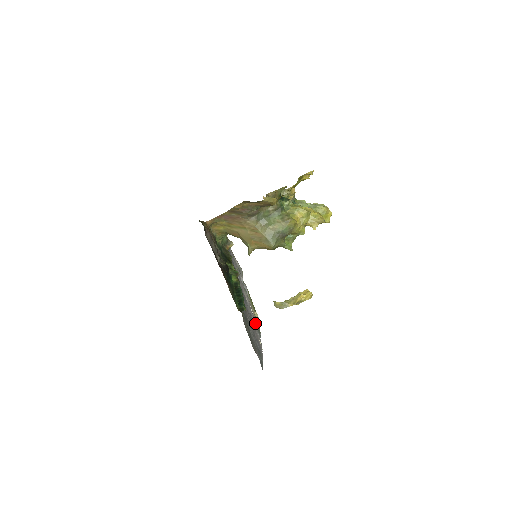
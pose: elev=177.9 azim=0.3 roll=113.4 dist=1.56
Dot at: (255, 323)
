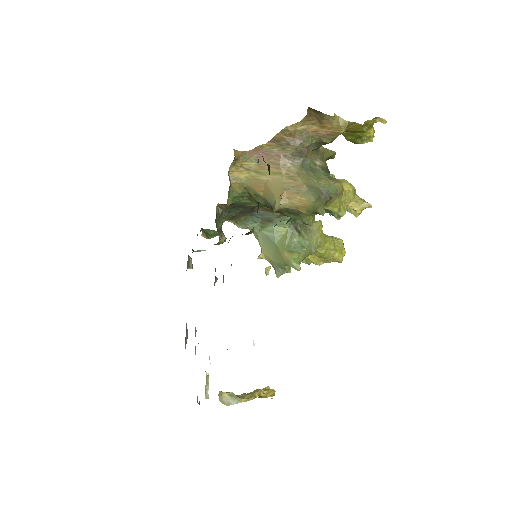
Dot at: occluded
